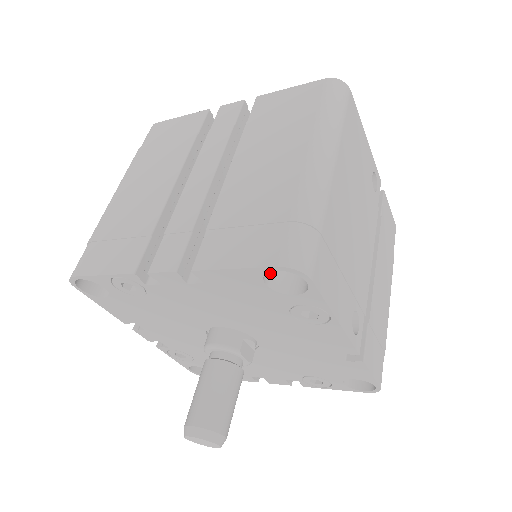
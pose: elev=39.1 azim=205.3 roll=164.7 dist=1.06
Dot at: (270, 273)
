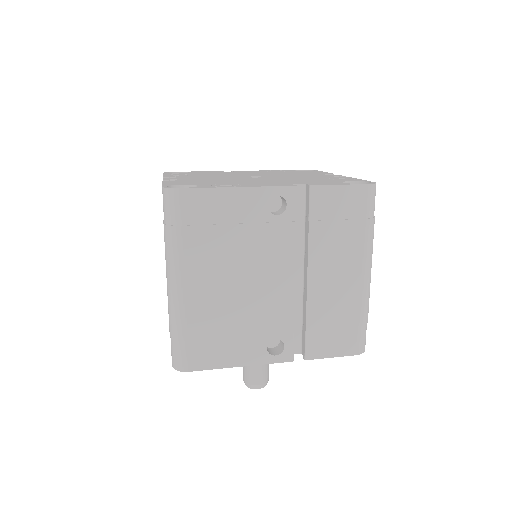
Dot at: occluded
